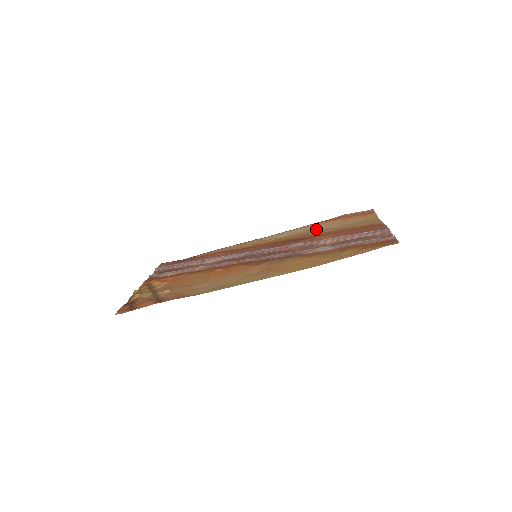
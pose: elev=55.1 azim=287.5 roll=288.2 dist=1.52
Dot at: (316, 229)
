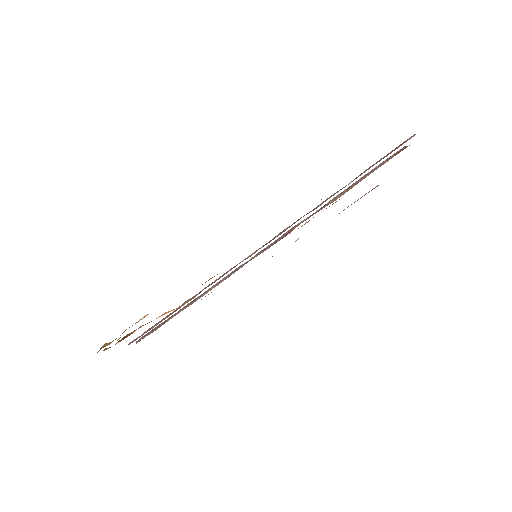
Dot at: occluded
